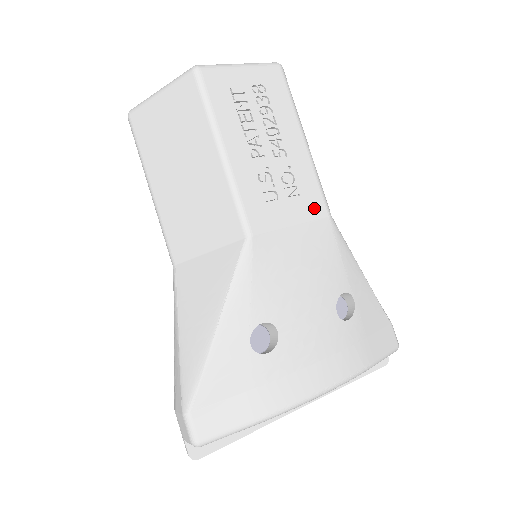
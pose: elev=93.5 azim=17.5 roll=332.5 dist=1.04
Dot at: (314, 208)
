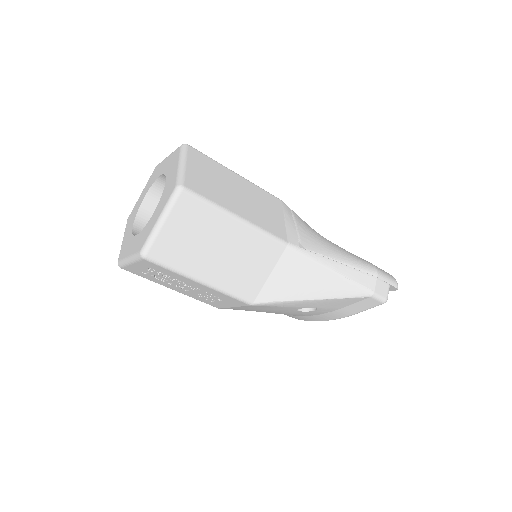
Dot at: (238, 303)
